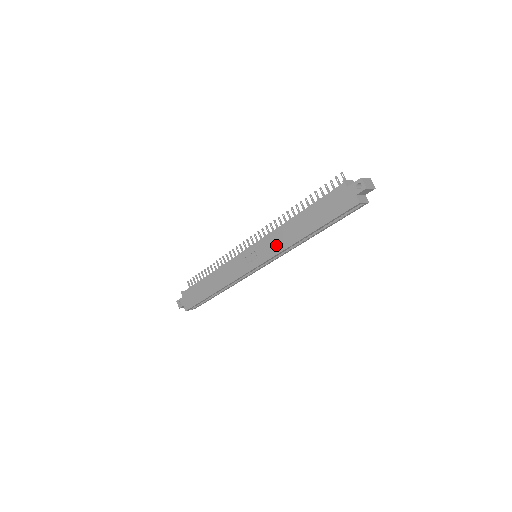
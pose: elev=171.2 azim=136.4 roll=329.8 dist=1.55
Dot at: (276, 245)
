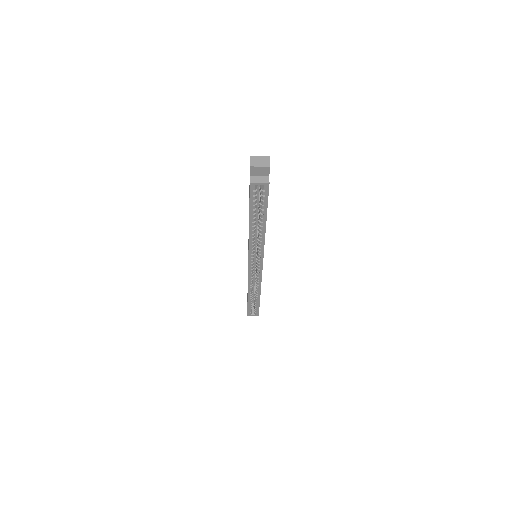
Dot at: occluded
